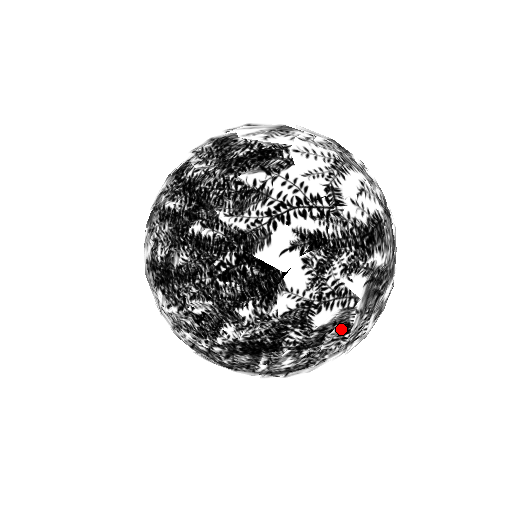
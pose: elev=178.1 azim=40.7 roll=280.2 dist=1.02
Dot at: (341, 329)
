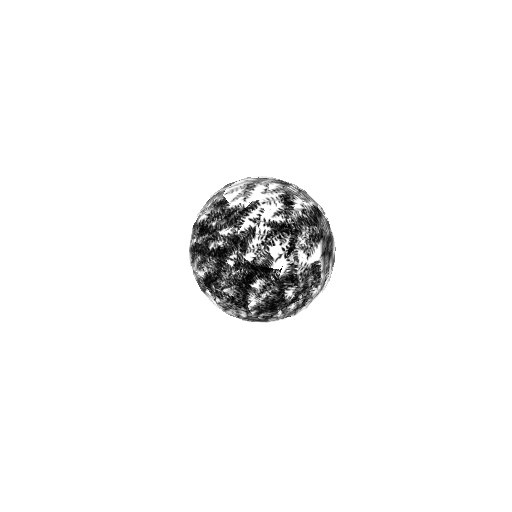
Dot at: (316, 283)
